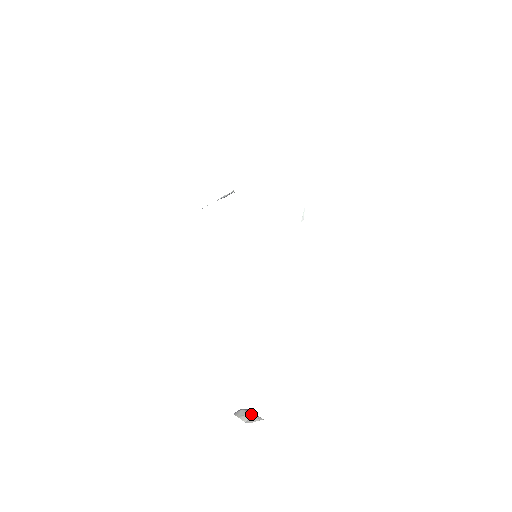
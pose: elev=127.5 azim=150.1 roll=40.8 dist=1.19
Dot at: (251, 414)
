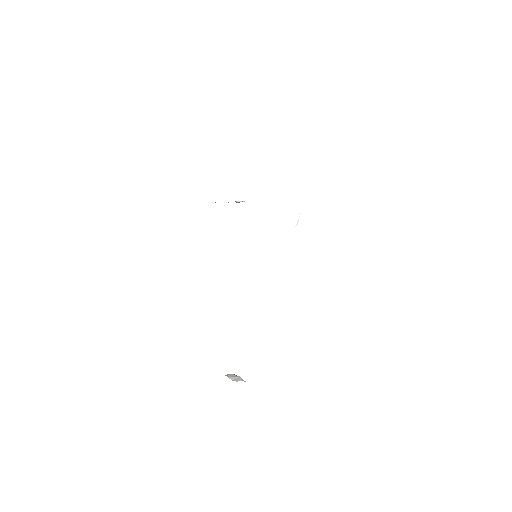
Dot at: (237, 377)
